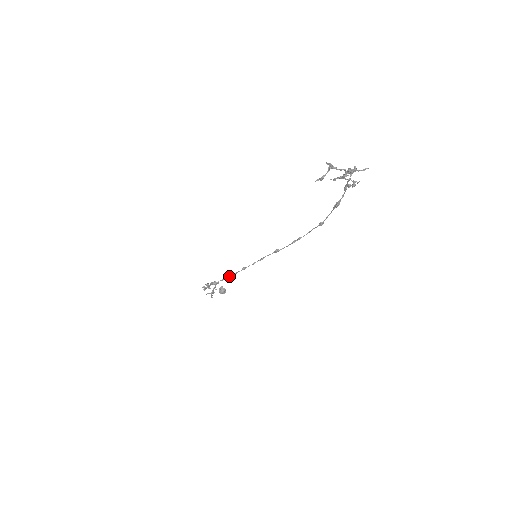
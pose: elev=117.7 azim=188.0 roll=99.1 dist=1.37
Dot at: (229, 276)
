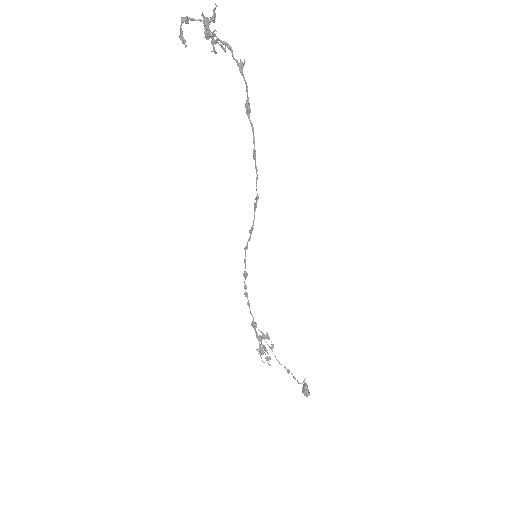
Dot at: occluded
